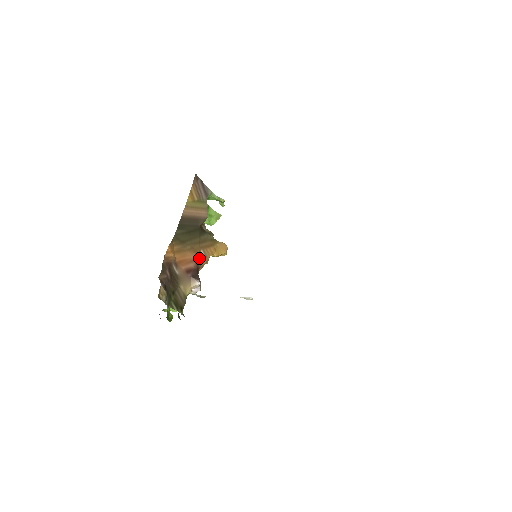
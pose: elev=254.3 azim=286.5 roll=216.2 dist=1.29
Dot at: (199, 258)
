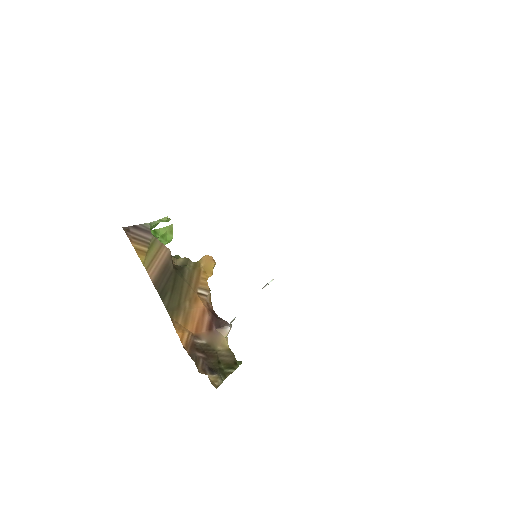
Dot at: (203, 300)
